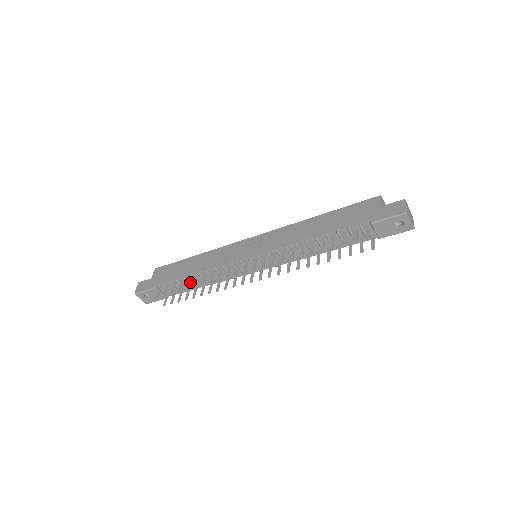
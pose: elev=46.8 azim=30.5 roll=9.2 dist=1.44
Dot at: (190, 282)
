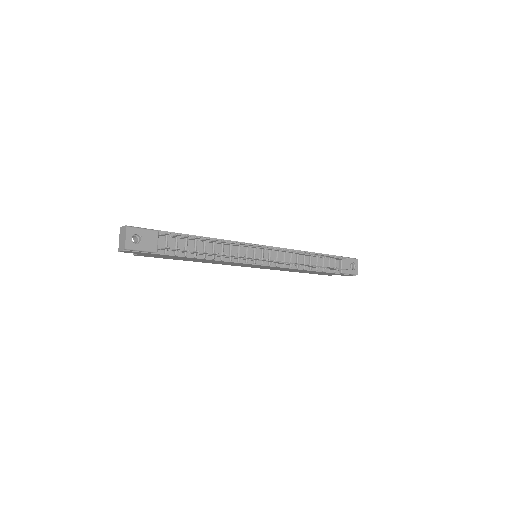
Dot at: (196, 246)
